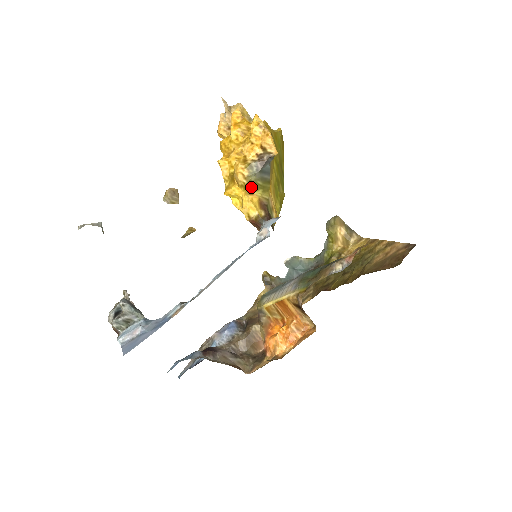
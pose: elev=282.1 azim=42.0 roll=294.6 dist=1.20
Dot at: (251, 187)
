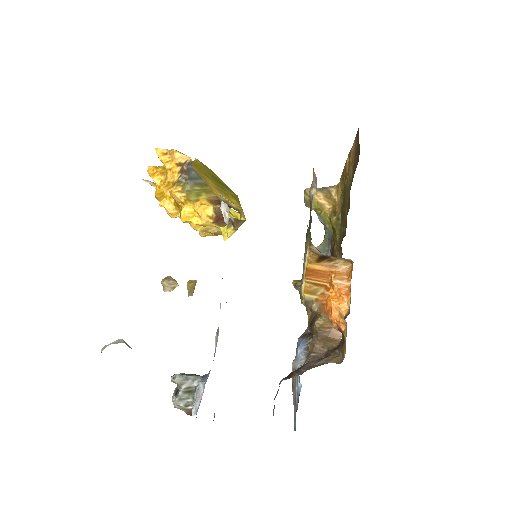
Dot at: (193, 196)
